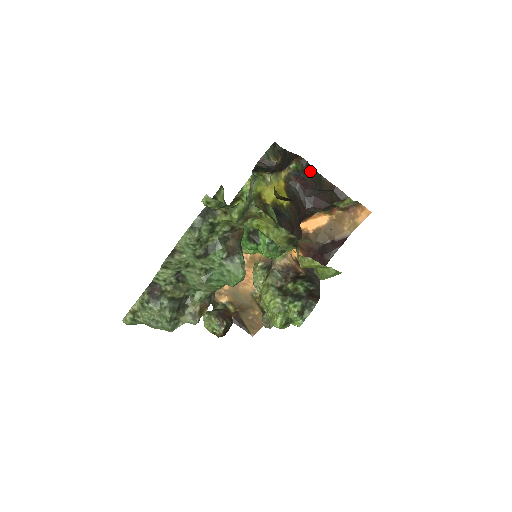
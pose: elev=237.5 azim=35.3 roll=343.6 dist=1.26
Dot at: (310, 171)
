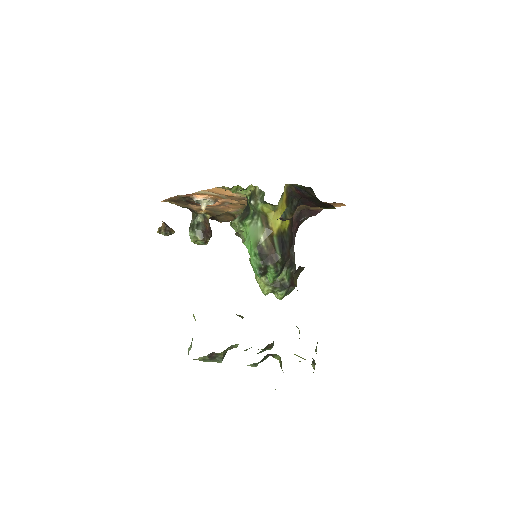
Dot at: (312, 195)
